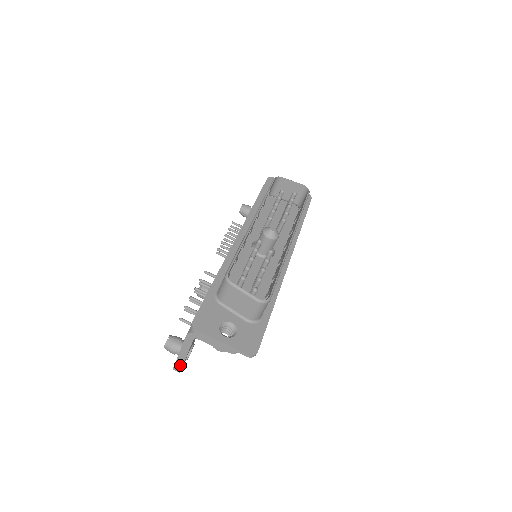
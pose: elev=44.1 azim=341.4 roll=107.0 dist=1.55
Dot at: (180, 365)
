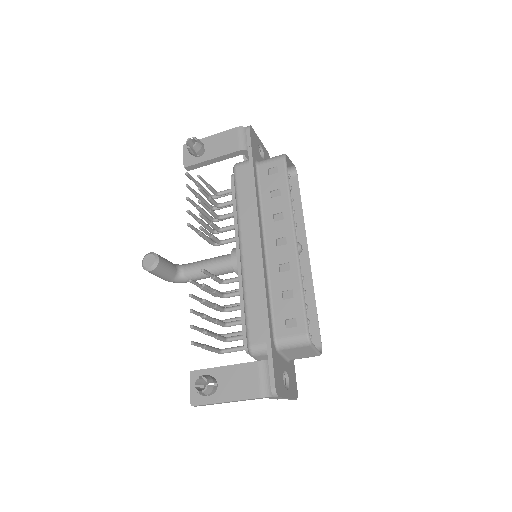
Dot at: occluded
